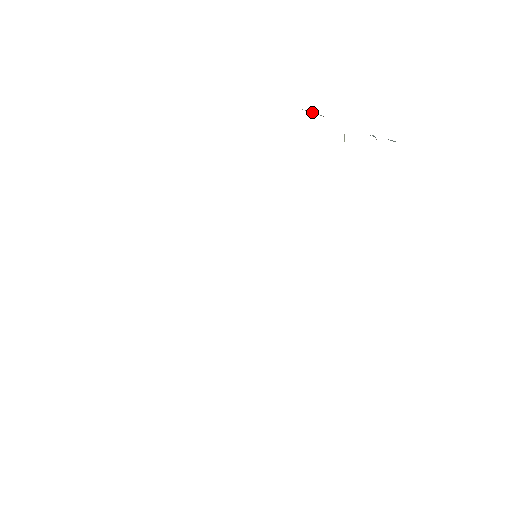
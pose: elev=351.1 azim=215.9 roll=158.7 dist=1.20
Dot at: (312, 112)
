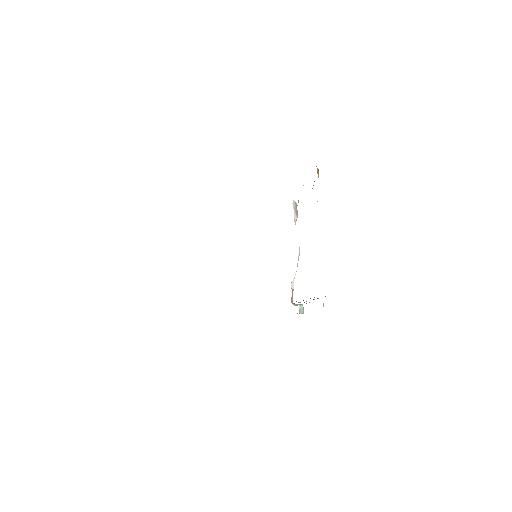
Dot at: occluded
